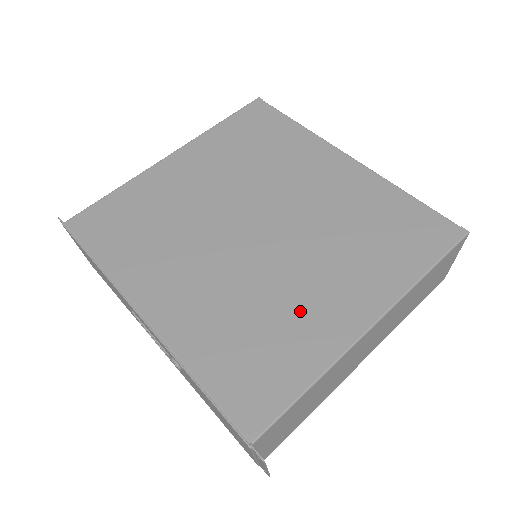
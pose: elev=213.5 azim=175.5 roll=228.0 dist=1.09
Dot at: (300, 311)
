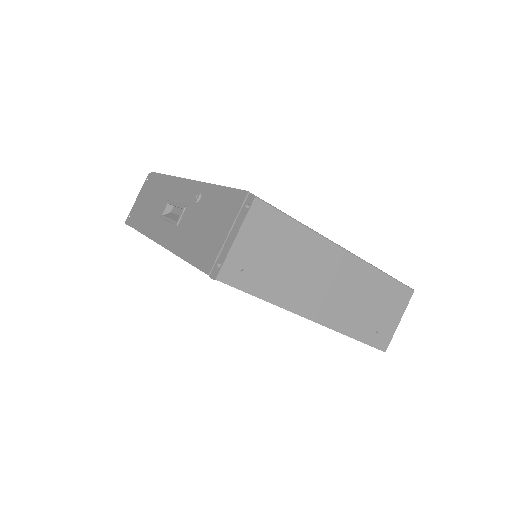
Dot at: occluded
